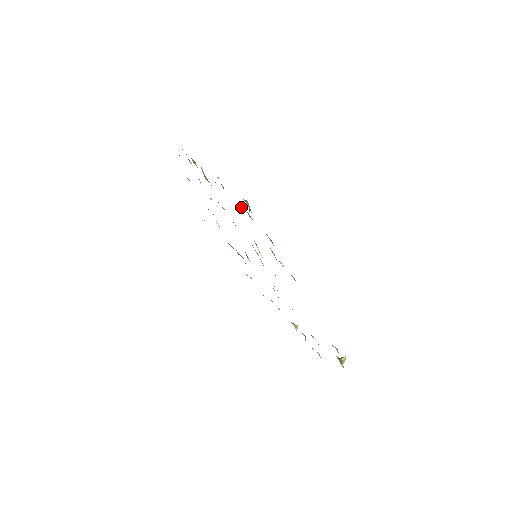
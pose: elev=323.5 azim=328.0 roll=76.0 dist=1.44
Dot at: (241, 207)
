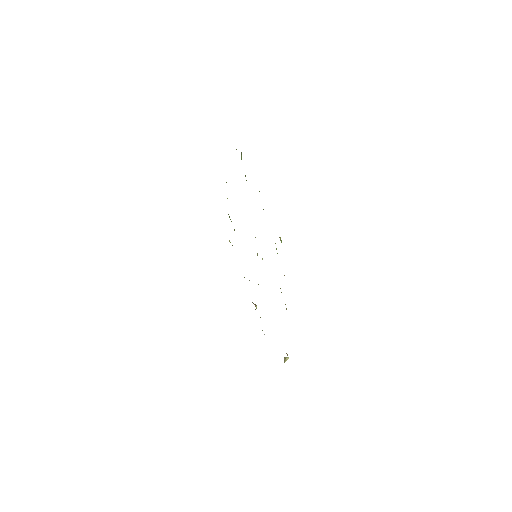
Dot at: occluded
